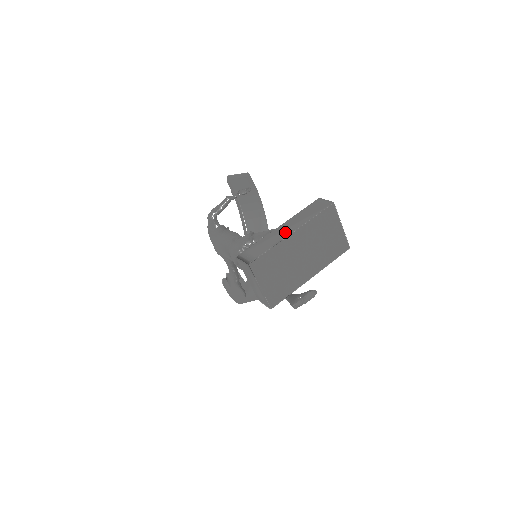
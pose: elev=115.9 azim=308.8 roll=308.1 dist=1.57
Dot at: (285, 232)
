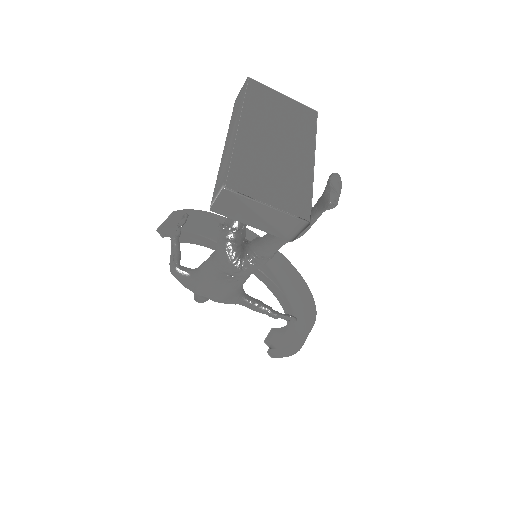
Dot at: (231, 137)
